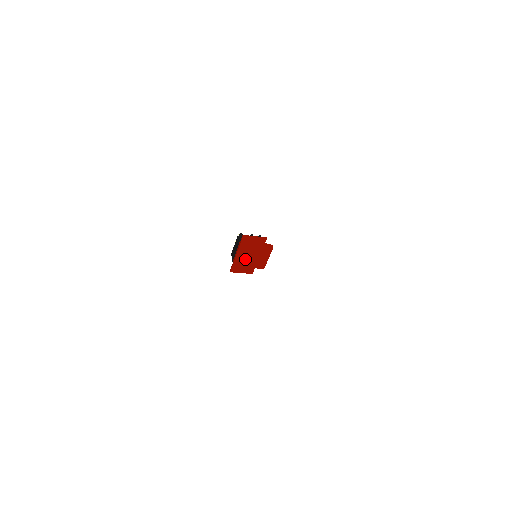
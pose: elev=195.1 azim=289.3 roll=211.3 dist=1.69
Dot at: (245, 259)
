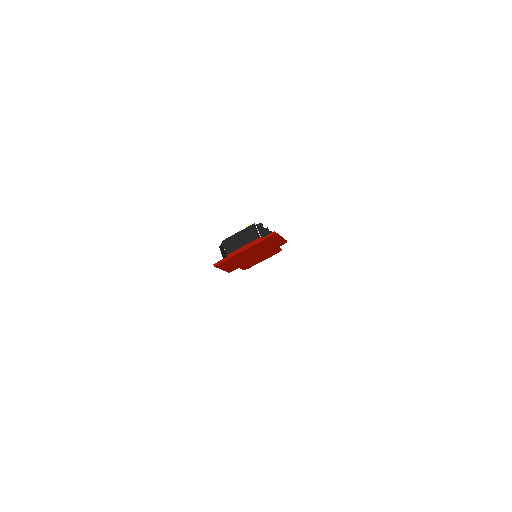
Dot at: (244, 256)
